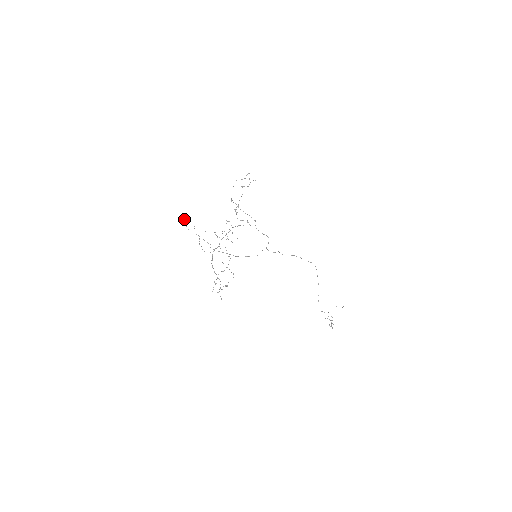
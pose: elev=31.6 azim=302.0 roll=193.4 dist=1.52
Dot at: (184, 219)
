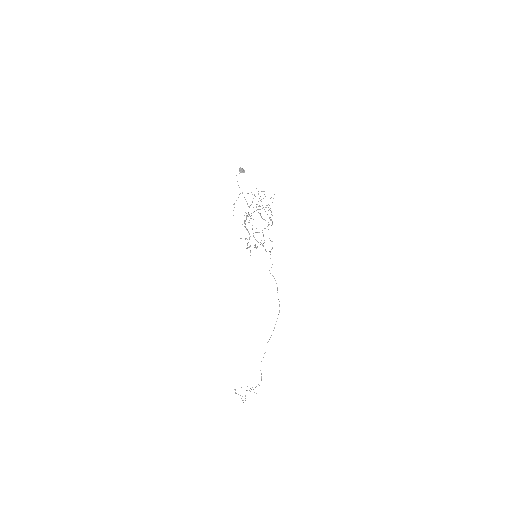
Dot at: (242, 168)
